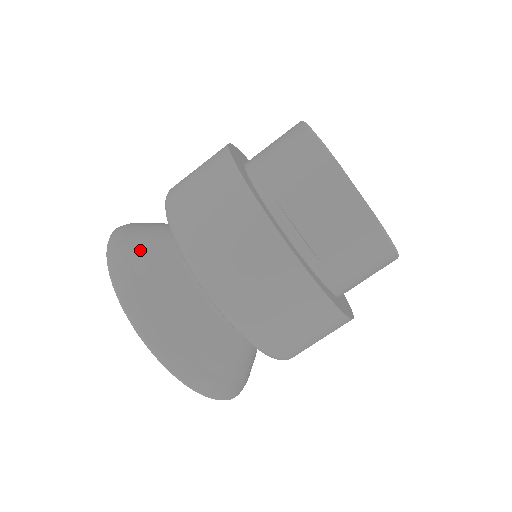
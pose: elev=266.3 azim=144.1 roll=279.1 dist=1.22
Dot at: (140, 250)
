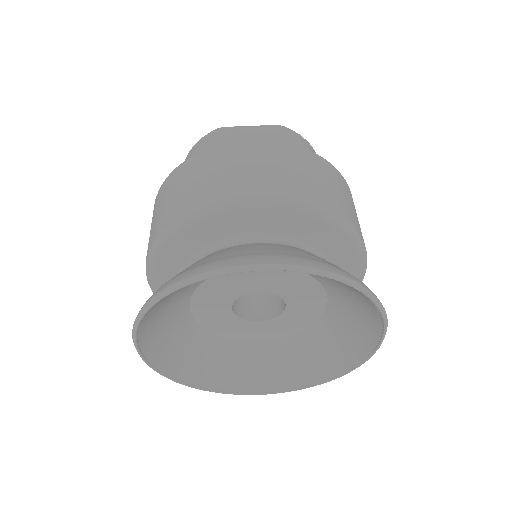
Dot at: occluded
